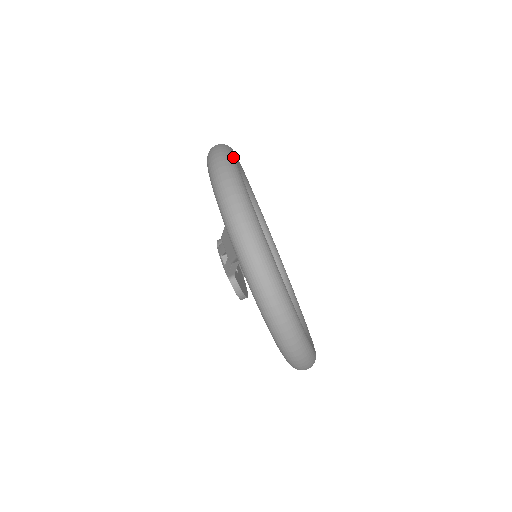
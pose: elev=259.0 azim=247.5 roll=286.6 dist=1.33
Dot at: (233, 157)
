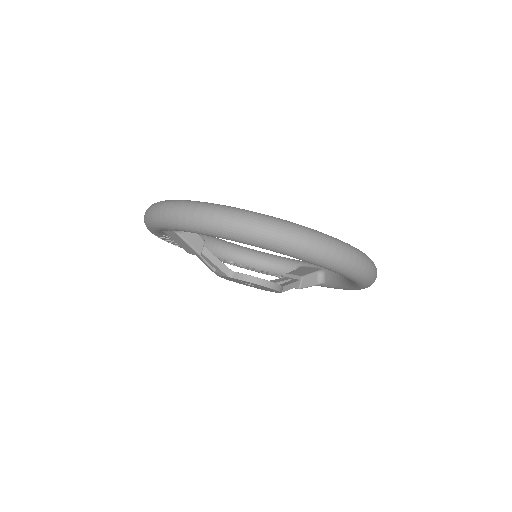
Dot at: occluded
